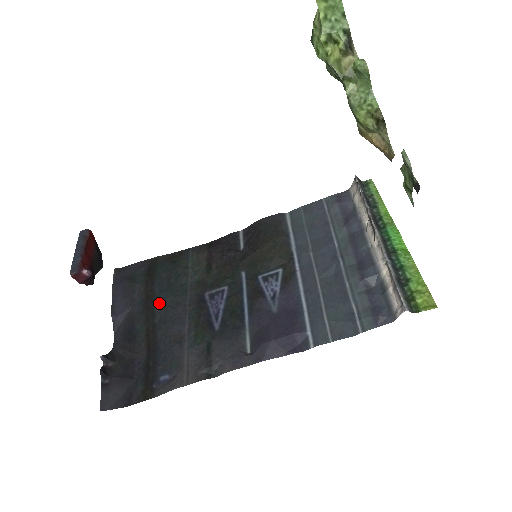
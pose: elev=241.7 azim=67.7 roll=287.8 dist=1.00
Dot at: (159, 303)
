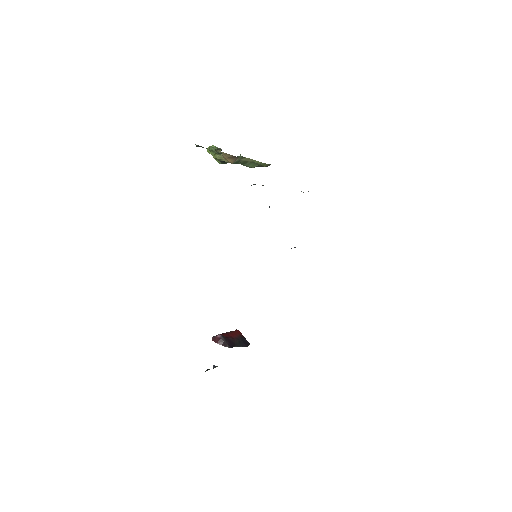
Dot at: occluded
